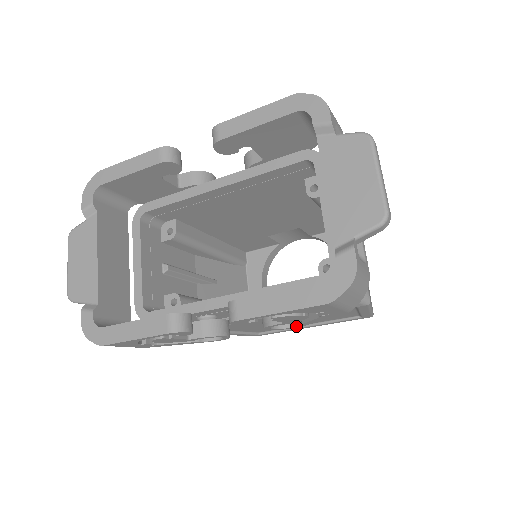
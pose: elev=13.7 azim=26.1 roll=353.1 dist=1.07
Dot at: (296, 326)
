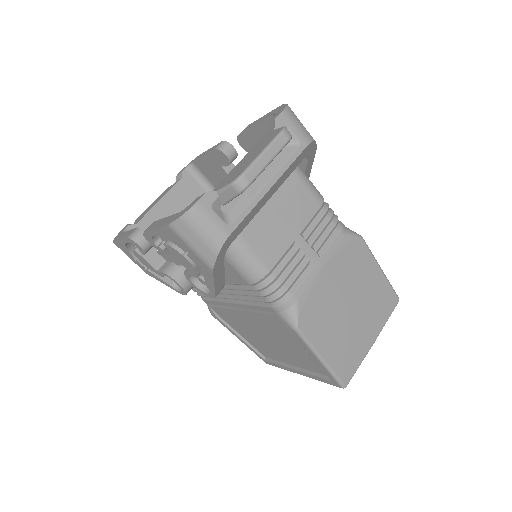
Dot at: (210, 293)
